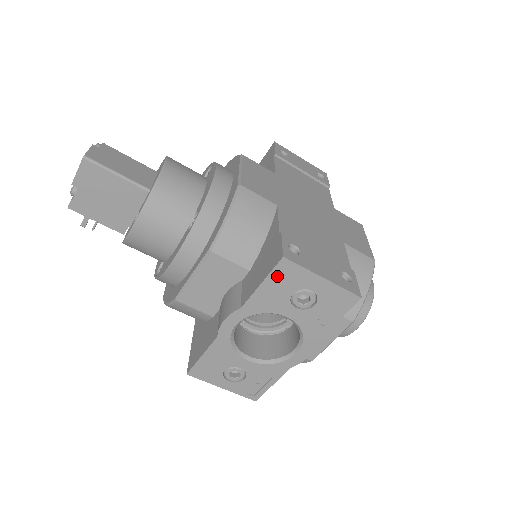
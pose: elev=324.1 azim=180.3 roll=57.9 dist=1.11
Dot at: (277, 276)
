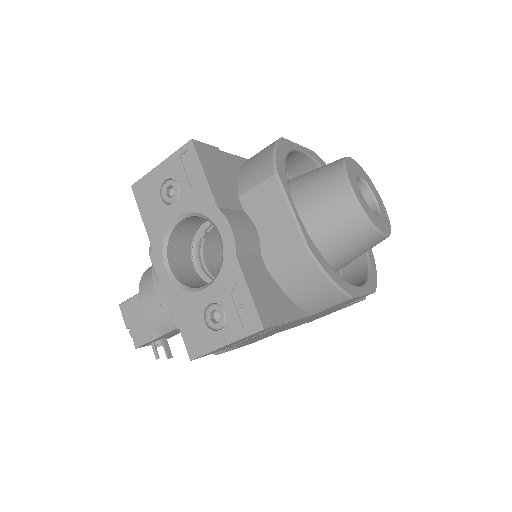
Dot at: (142, 201)
